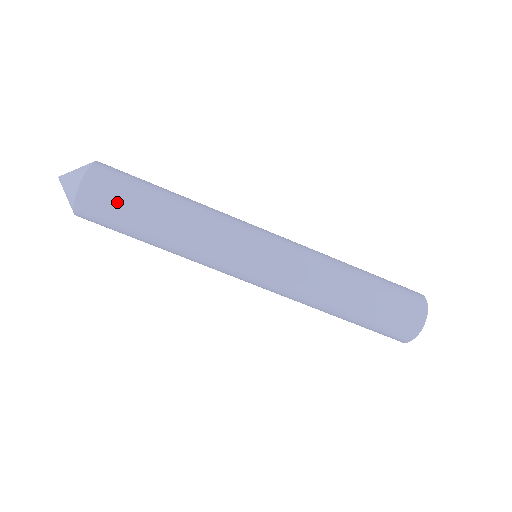
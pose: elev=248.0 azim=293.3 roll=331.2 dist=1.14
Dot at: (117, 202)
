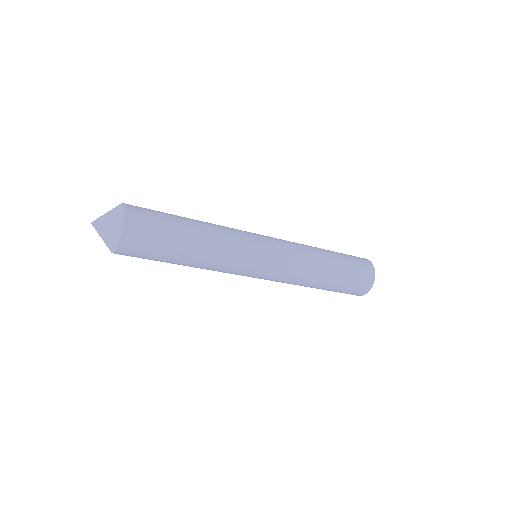
Dot at: (151, 252)
